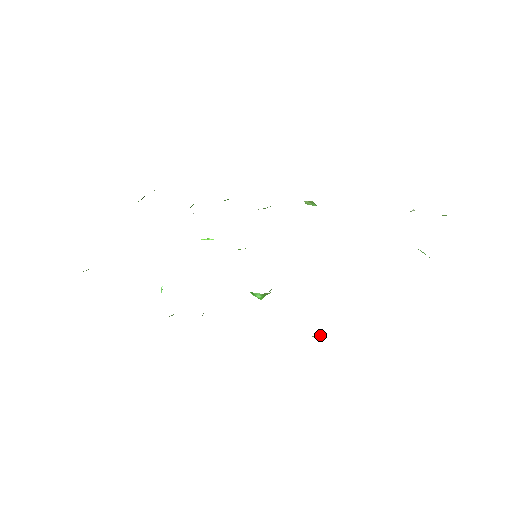
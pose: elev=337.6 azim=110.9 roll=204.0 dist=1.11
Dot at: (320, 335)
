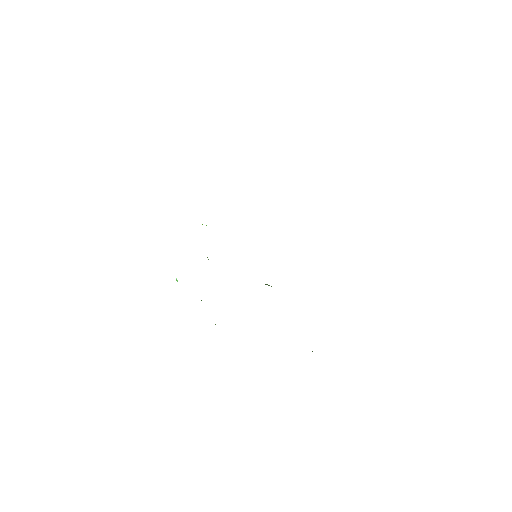
Dot at: occluded
